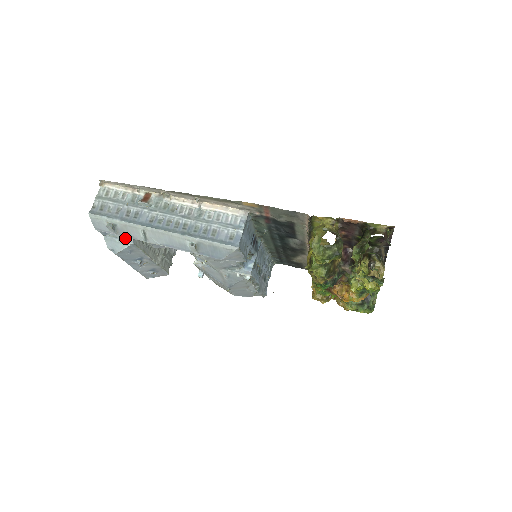
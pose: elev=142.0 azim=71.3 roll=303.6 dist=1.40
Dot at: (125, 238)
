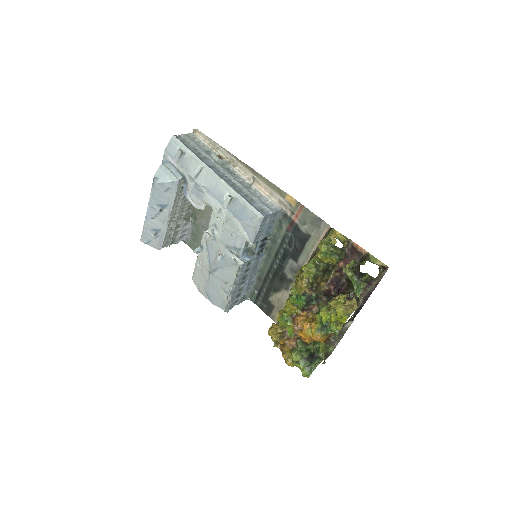
Dot at: (176, 174)
